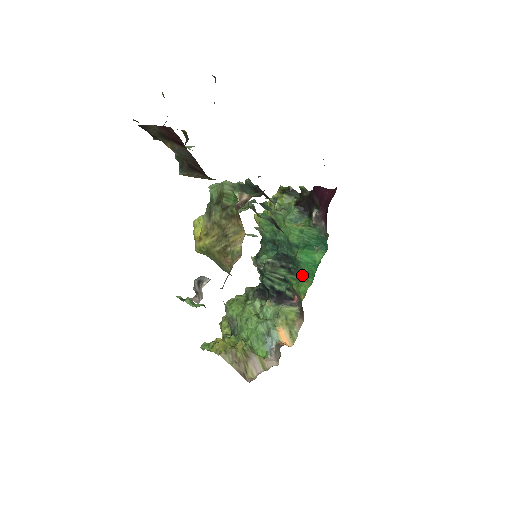
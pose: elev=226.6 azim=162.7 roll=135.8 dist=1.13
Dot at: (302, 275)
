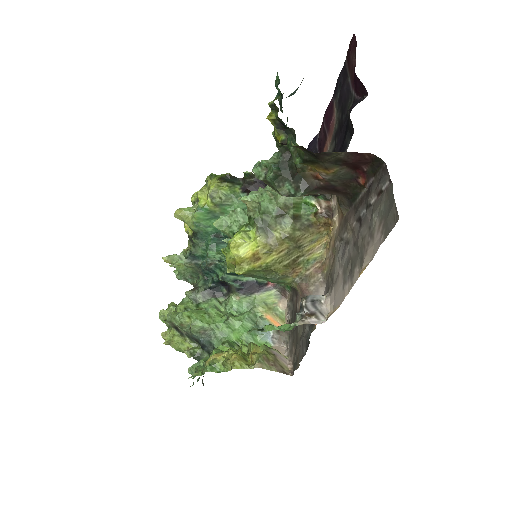
Dot at: occluded
